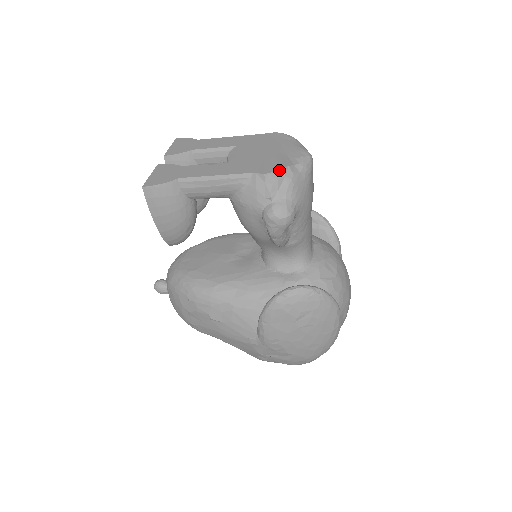
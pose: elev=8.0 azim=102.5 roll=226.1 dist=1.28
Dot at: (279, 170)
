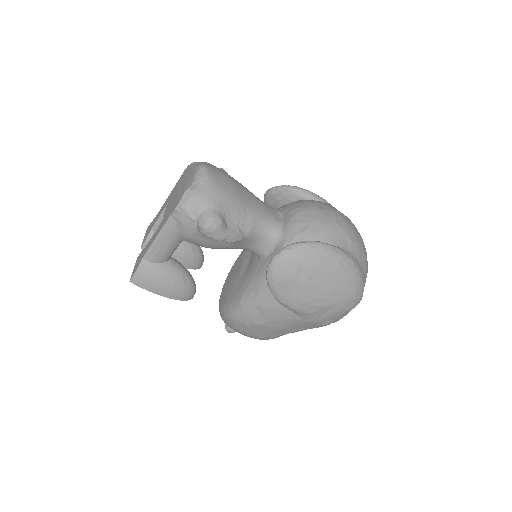
Dot at: (182, 198)
